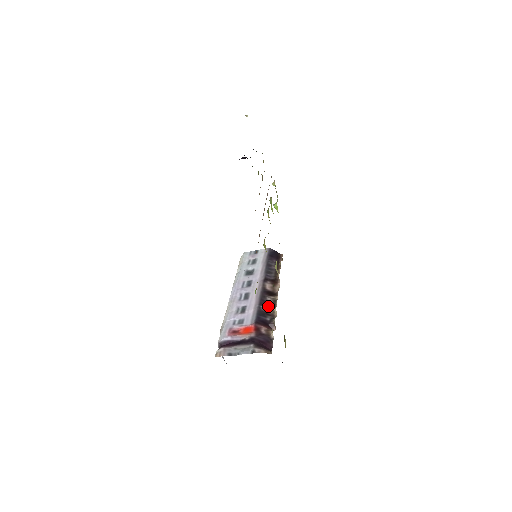
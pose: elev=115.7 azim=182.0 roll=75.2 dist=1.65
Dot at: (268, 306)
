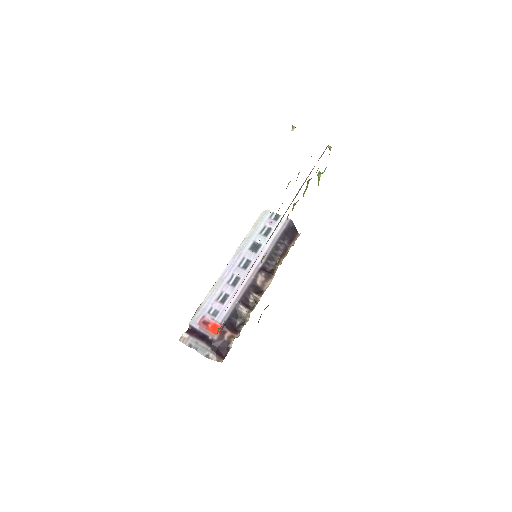
Dot at: (246, 307)
